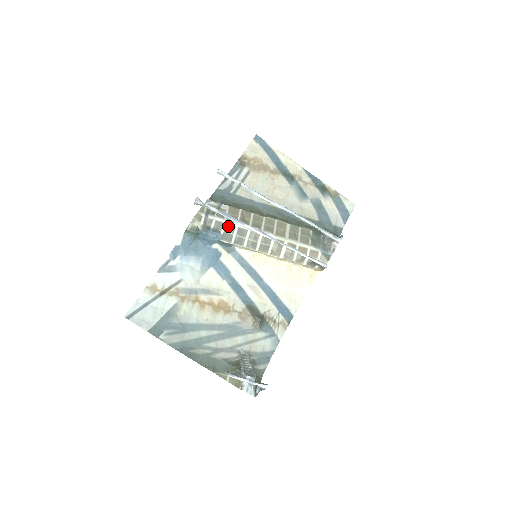
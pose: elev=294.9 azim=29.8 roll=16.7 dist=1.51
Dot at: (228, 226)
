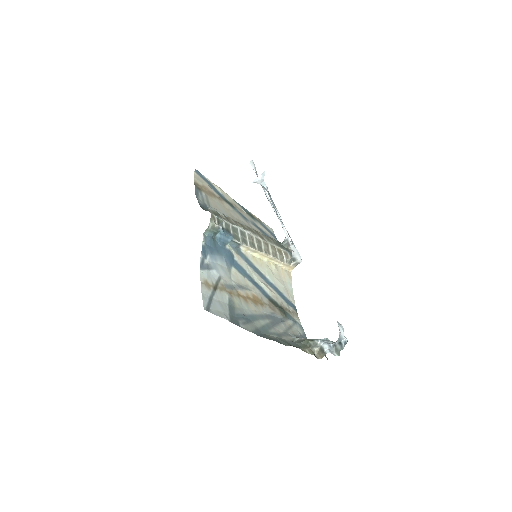
Dot at: (233, 228)
